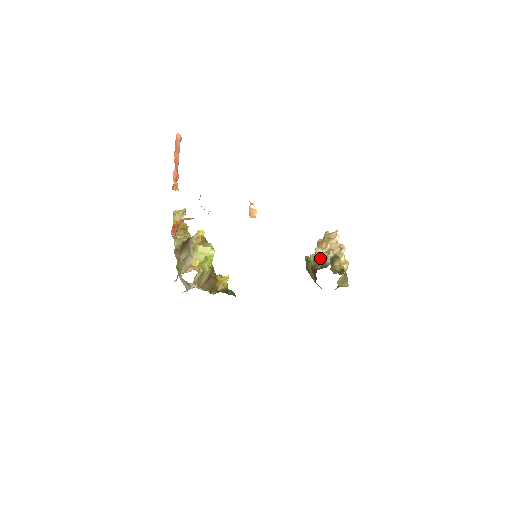
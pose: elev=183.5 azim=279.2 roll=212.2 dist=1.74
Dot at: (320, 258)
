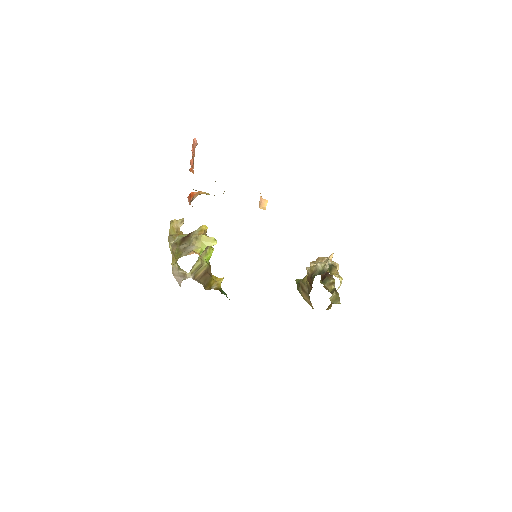
Dot at: (318, 266)
